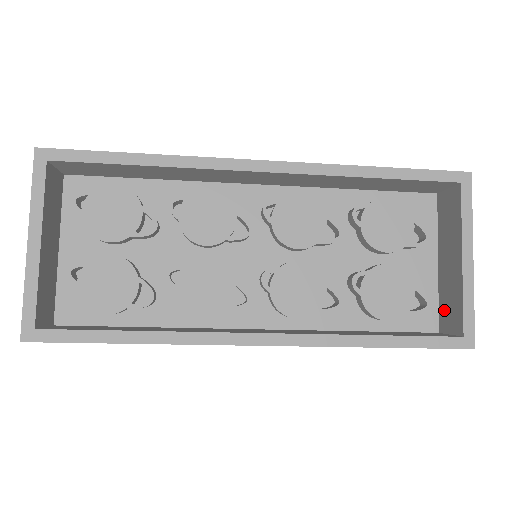
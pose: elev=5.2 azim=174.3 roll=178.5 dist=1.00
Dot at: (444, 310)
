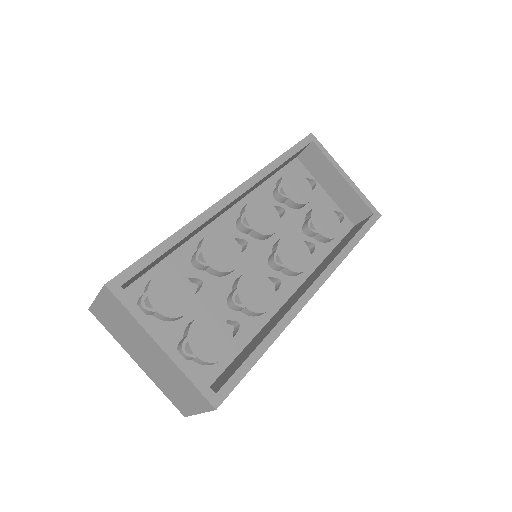
Dot at: (350, 212)
